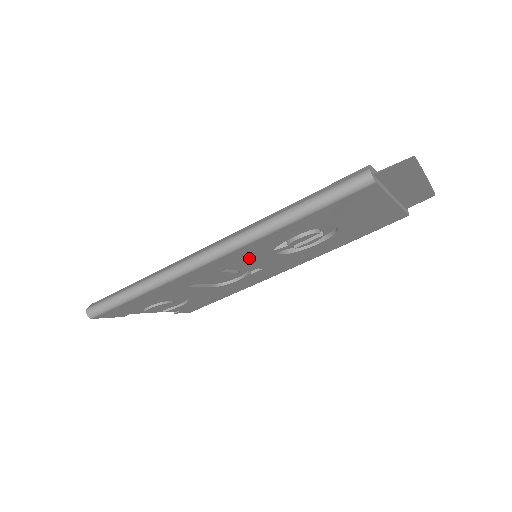
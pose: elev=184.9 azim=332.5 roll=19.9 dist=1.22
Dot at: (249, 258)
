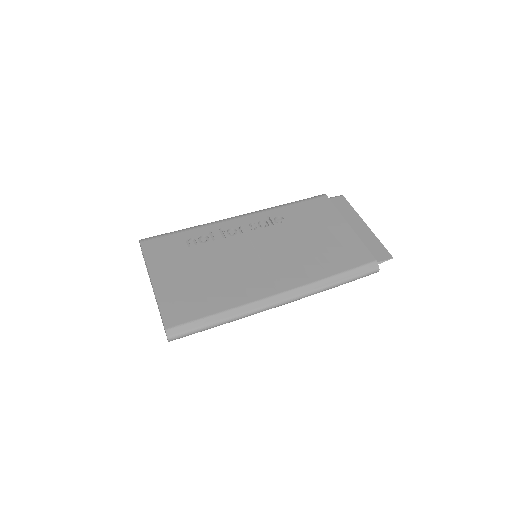
Dot at: occluded
